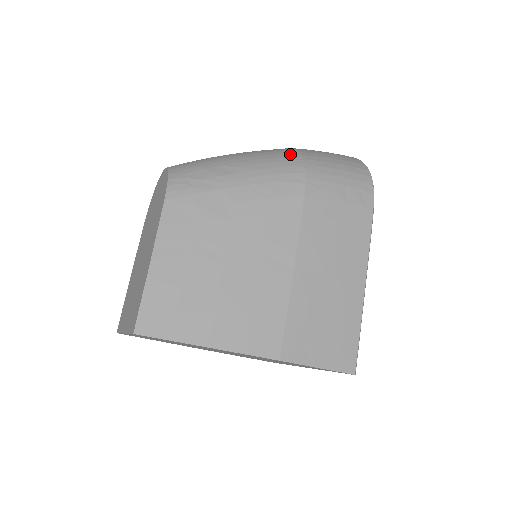
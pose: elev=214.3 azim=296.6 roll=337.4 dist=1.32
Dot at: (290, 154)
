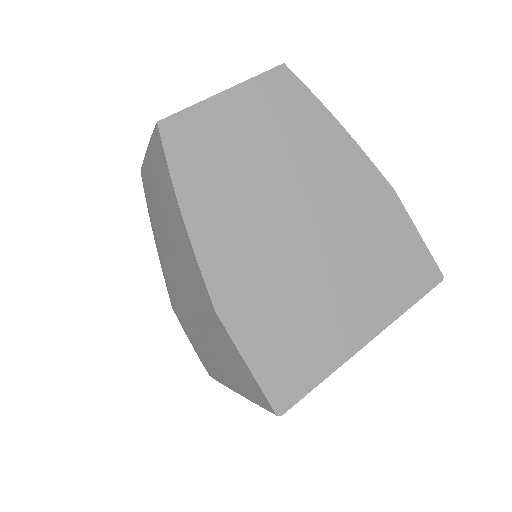
Dot at: occluded
